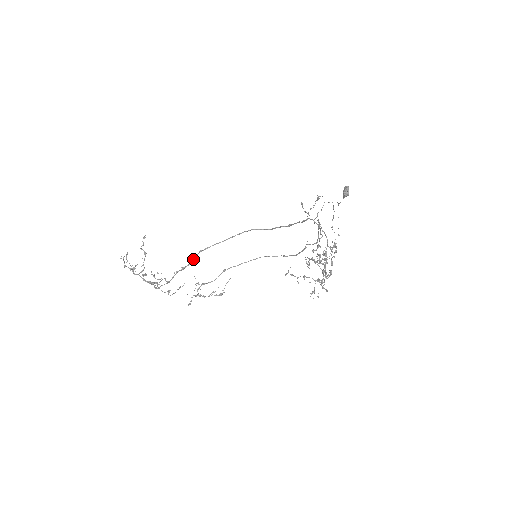
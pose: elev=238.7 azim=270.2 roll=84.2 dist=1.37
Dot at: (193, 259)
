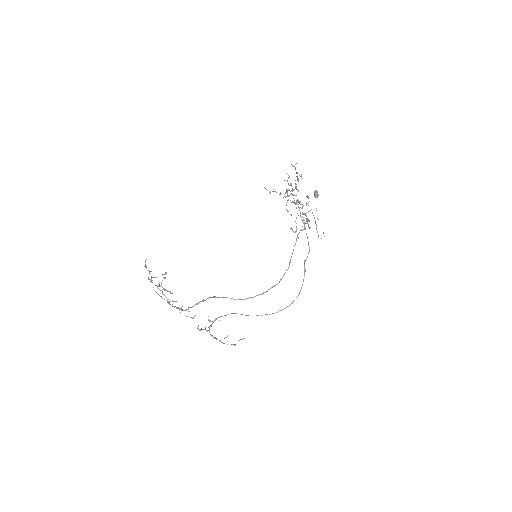
Dot at: occluded
